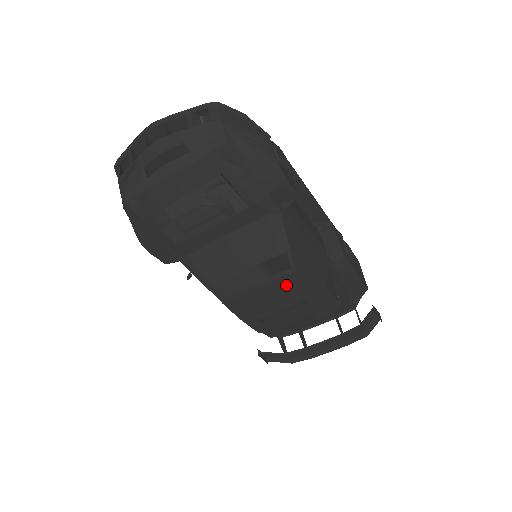
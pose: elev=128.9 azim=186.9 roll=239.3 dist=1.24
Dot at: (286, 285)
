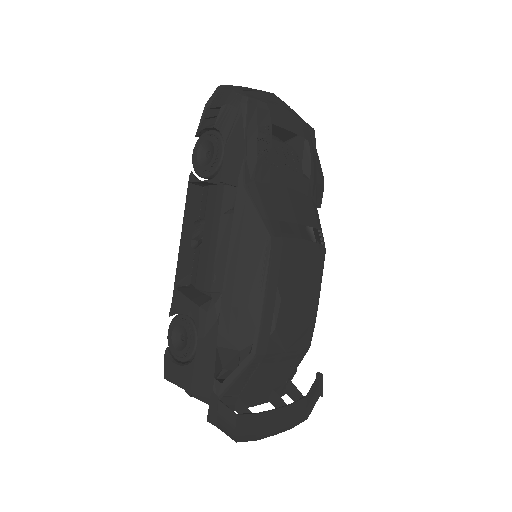
Dot at: (314, 263)
